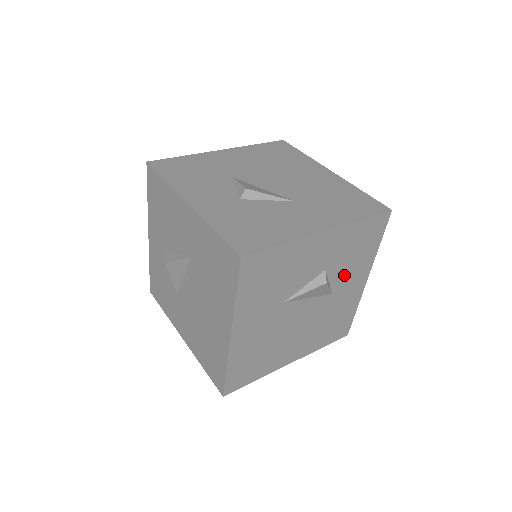
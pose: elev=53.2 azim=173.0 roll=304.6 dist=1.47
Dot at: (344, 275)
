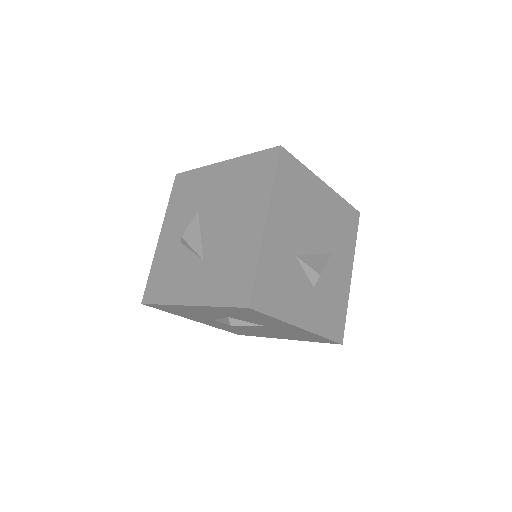
Dot at: (259, 322)
